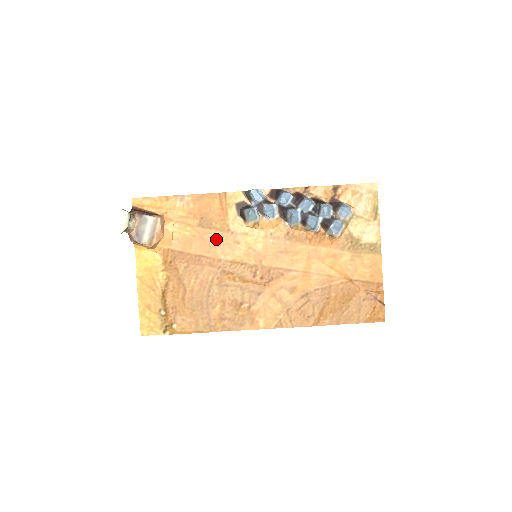
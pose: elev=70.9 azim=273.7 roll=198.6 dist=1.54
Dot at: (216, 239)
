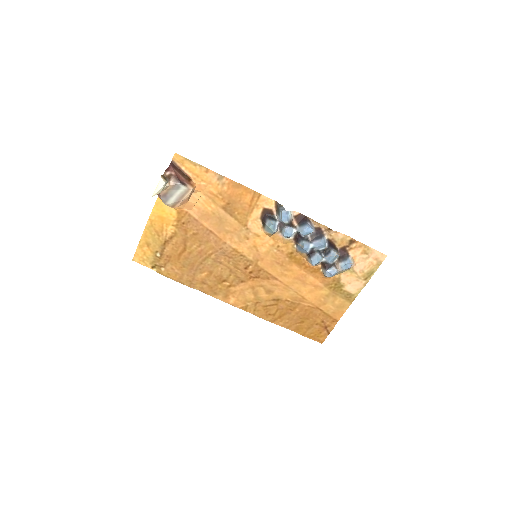
Dot at: (231, 226)
